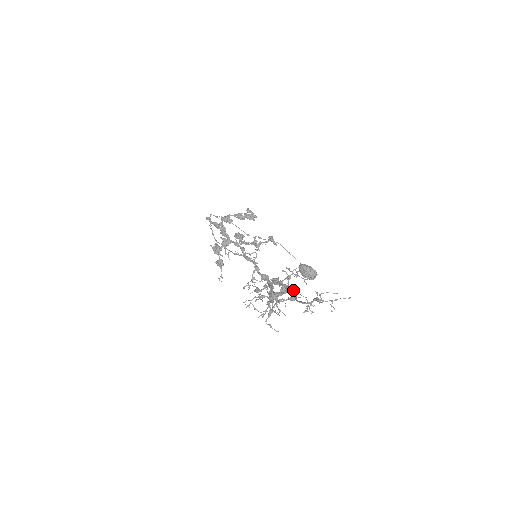
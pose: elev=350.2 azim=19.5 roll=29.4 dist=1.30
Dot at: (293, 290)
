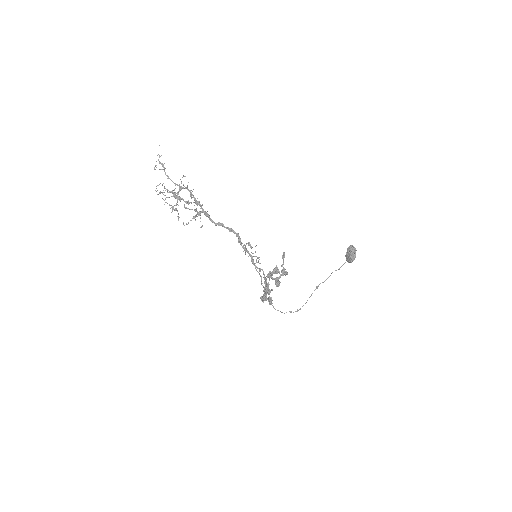
Dot at: (191, 193)
